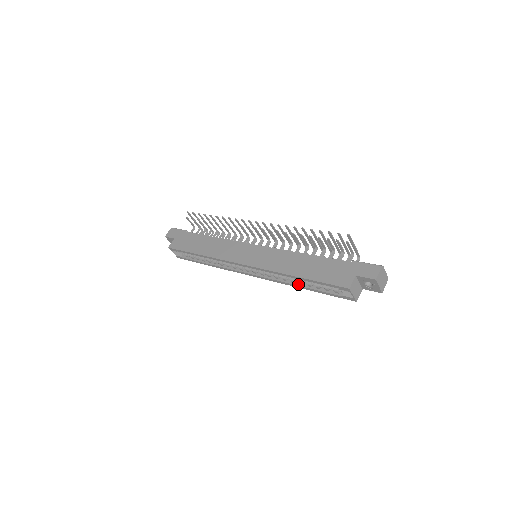
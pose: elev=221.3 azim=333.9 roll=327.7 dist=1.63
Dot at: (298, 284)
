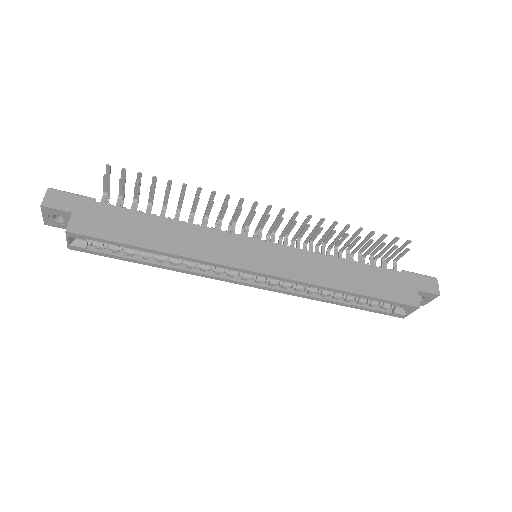
Dot at: (330, 299)
